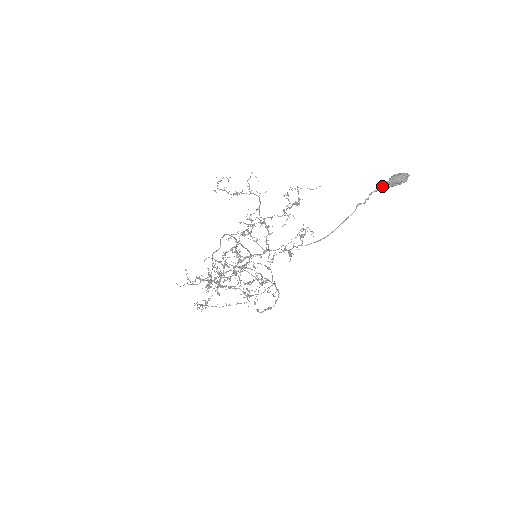
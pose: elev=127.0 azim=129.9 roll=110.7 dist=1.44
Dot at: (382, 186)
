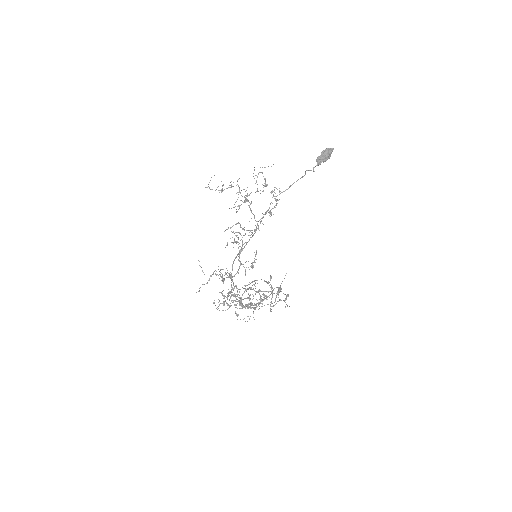
Dot at: (319, 160)
